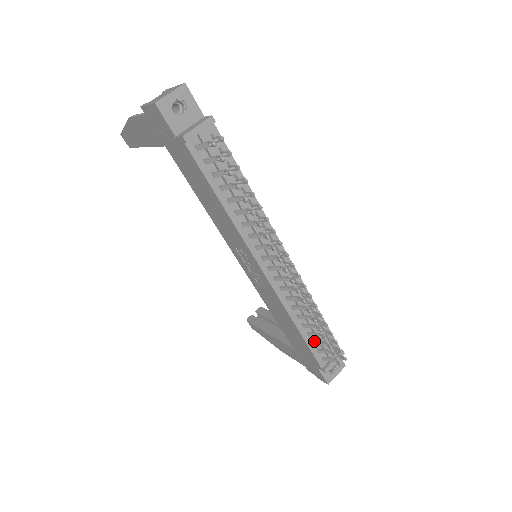
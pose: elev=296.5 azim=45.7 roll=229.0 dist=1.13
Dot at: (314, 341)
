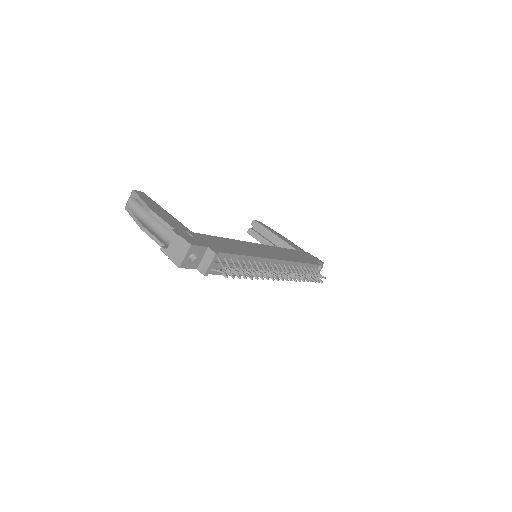
Dot at: occluded
